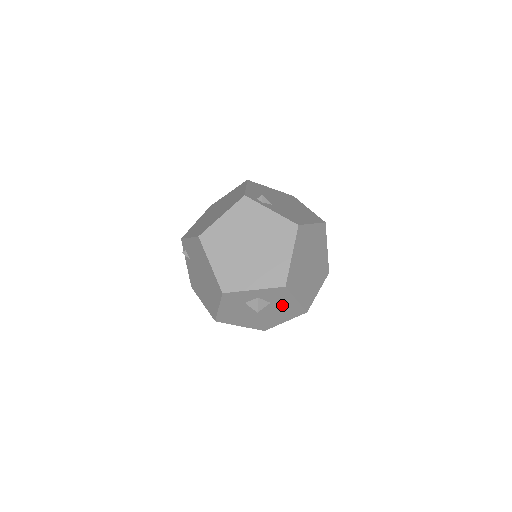
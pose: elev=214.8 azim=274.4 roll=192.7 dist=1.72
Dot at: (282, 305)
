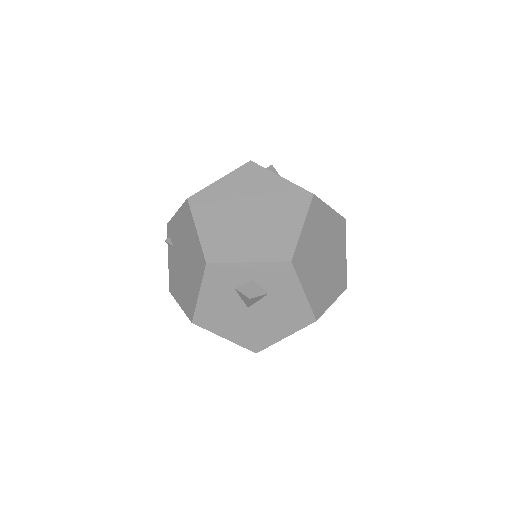
Dot at: (284, 301)
